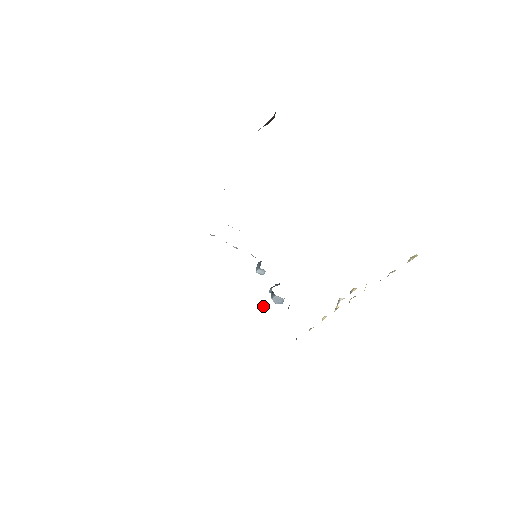
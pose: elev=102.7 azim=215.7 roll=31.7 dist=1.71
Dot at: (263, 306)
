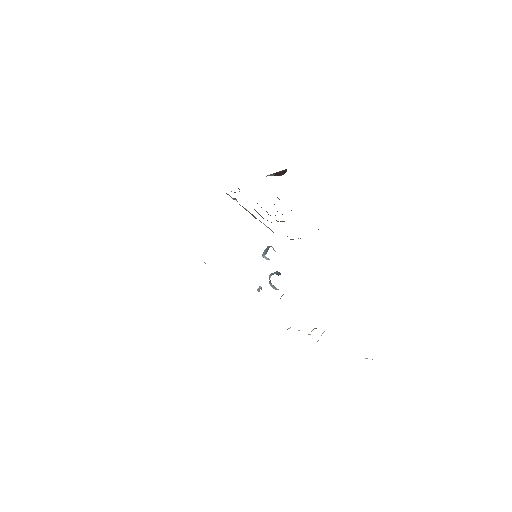
Dot at: (258, 288)
